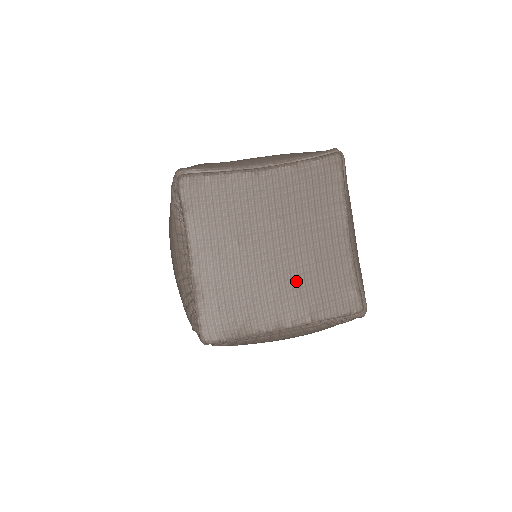
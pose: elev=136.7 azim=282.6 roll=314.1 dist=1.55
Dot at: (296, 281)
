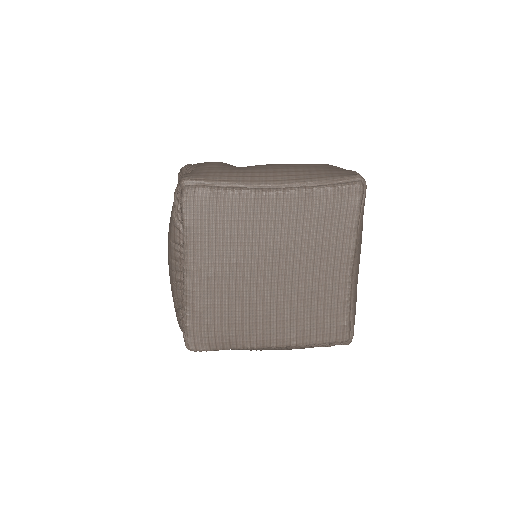
Dot at: (288, 307)
